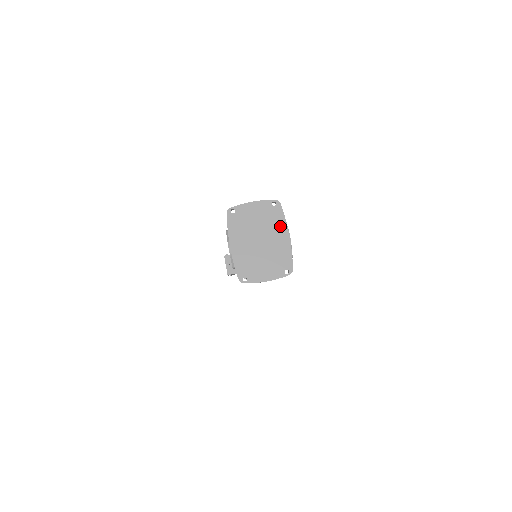
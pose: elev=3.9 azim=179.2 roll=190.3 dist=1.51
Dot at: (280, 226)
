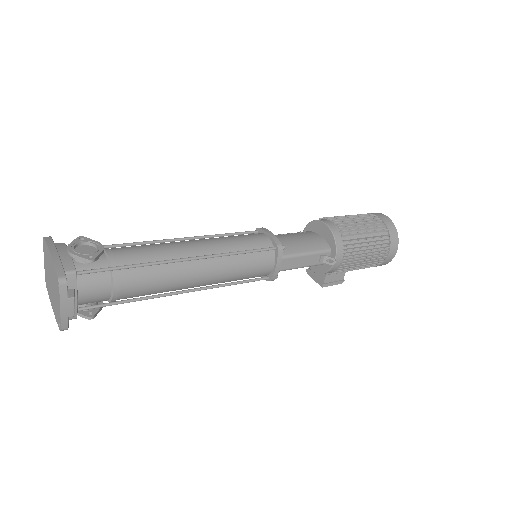
Dot at: (48, 254)
